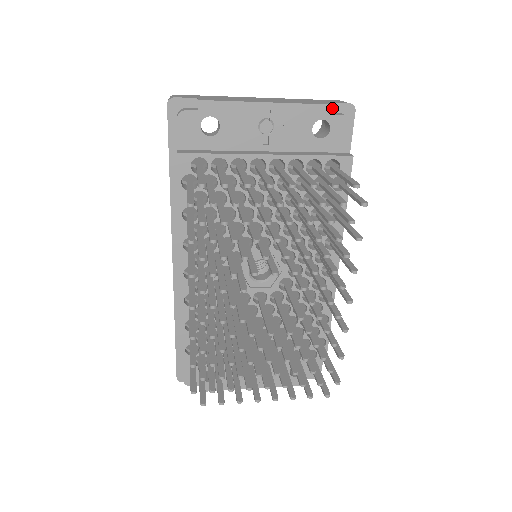
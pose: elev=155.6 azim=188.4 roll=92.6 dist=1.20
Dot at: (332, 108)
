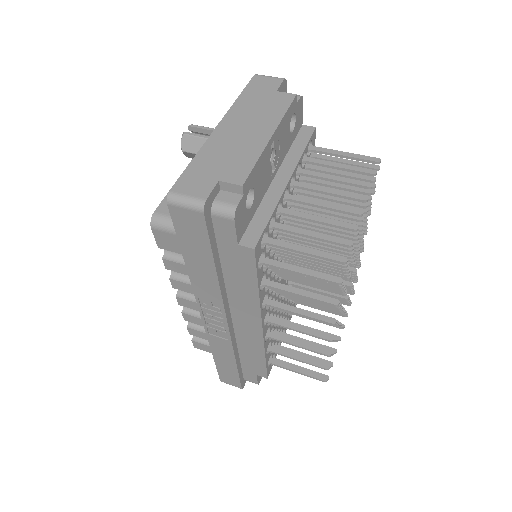
Dot at: (296, 99)
